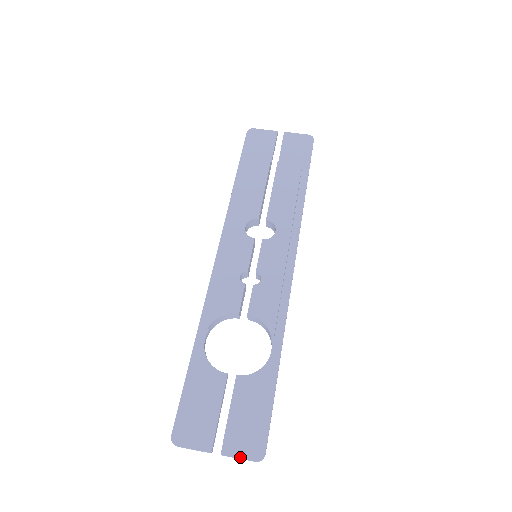
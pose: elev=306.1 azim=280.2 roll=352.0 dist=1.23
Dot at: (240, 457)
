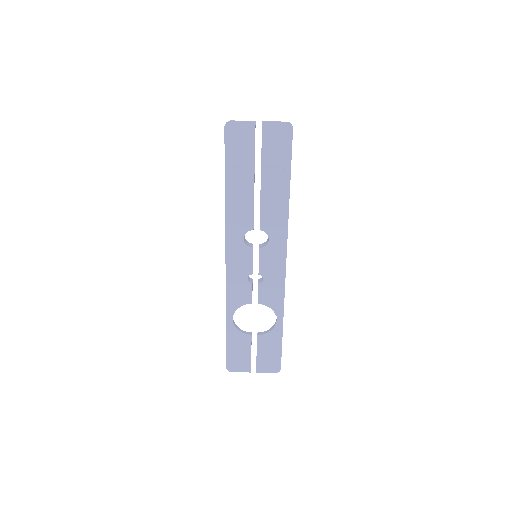
Dot at: (267, 372)
